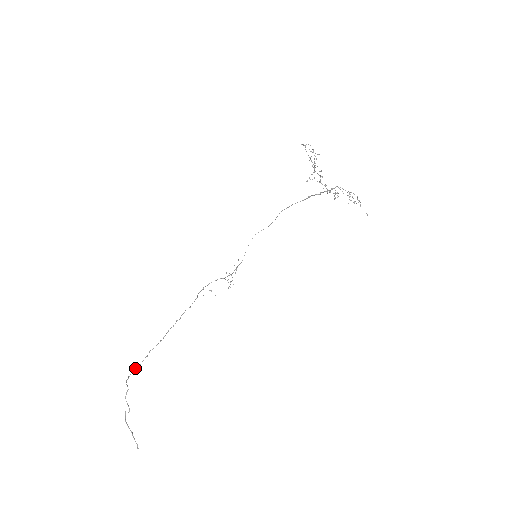
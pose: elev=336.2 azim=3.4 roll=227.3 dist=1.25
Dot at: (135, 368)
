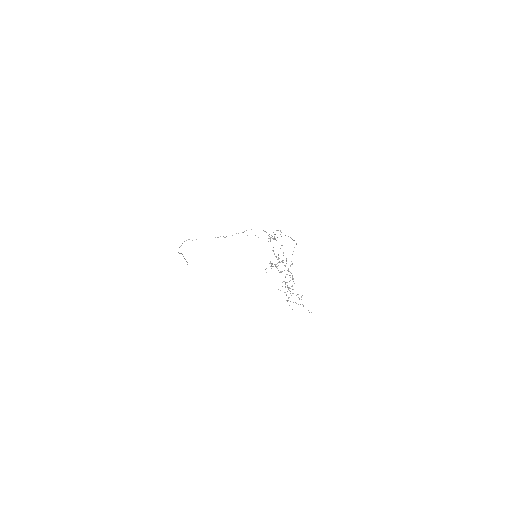
Dot at: occluded
